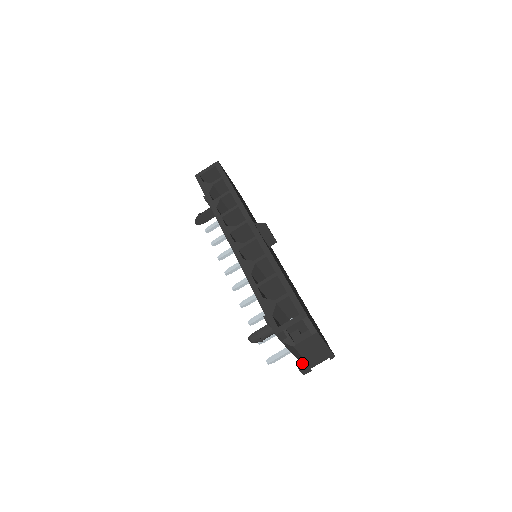
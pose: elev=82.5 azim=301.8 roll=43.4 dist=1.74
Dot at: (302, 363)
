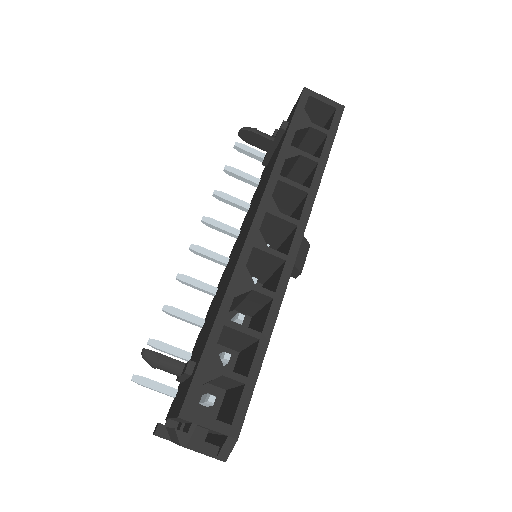
Dot at: (166, 429)
